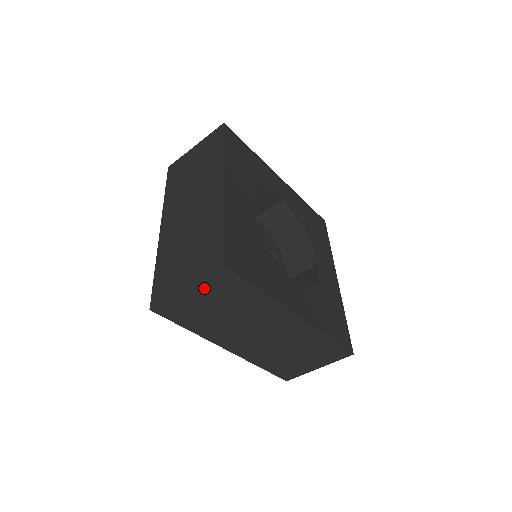
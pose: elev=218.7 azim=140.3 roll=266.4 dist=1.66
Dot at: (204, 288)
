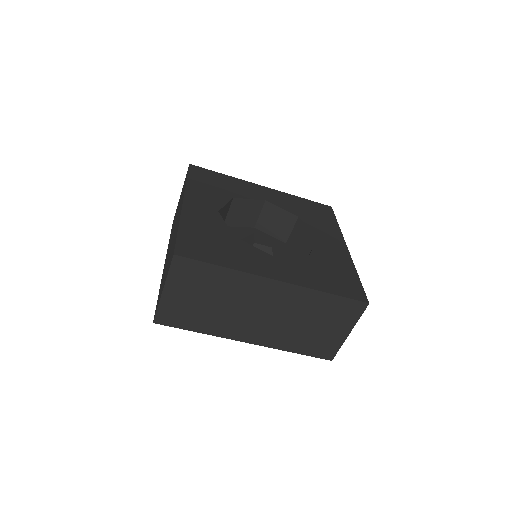
Dot at: (176, 283)
